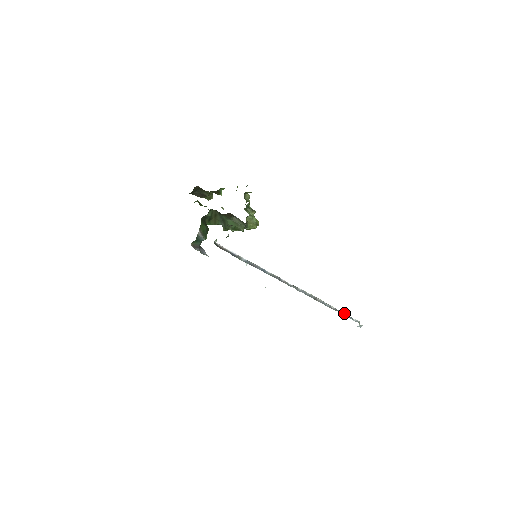
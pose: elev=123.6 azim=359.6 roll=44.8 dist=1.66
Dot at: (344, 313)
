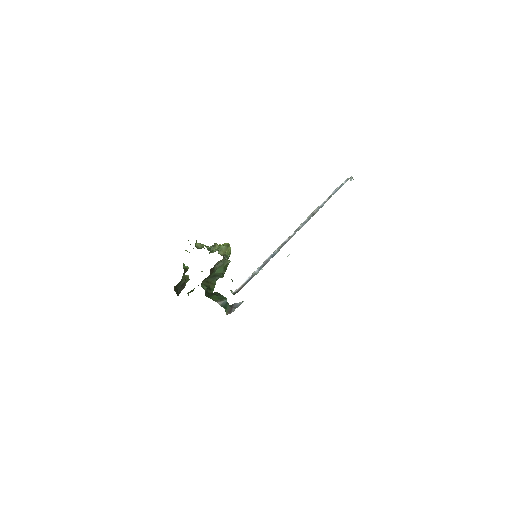
Dot at: (335, 191)
